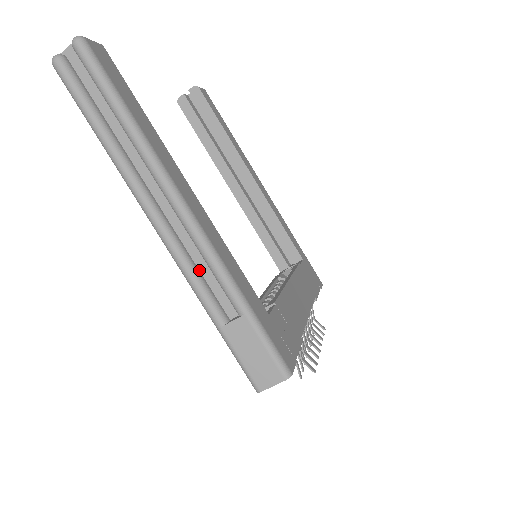
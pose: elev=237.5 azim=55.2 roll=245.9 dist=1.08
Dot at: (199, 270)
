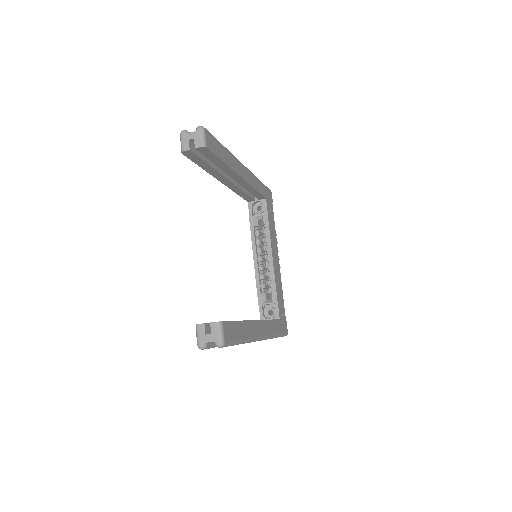
Dot at: occluded
